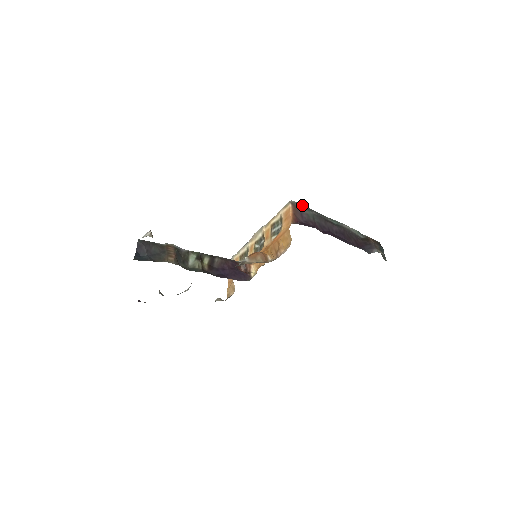
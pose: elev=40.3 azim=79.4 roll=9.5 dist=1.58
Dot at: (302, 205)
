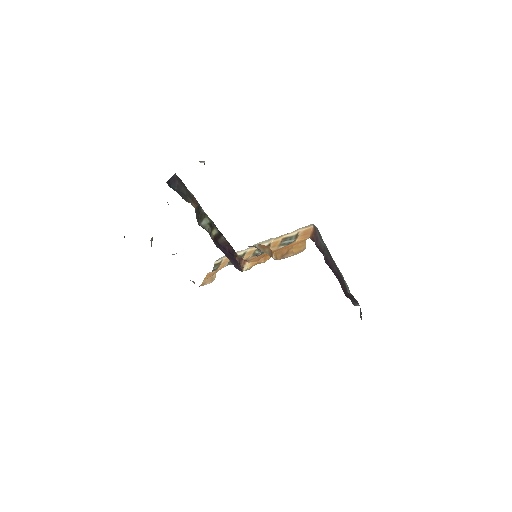
Dot at: (320, 234)
